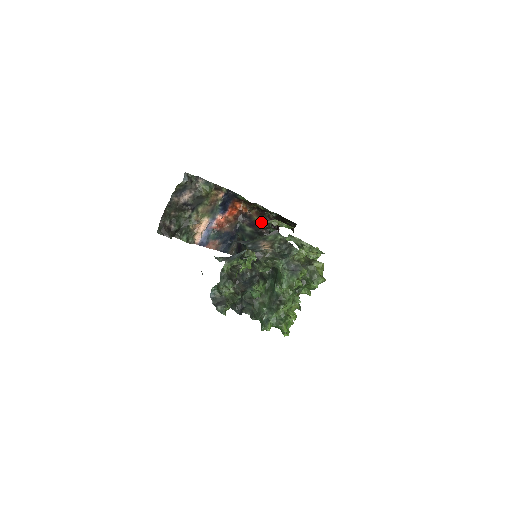
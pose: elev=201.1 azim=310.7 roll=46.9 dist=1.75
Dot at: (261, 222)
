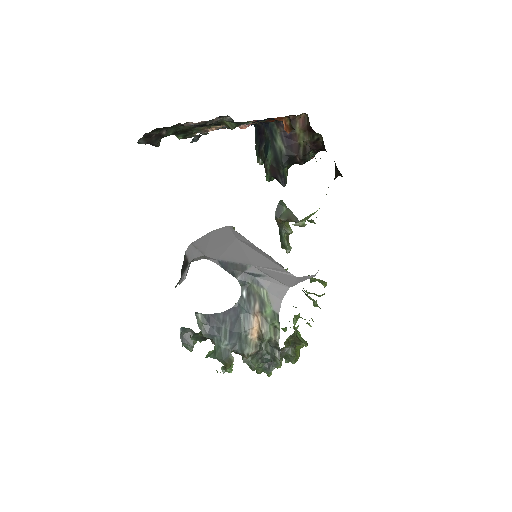
Dot at: (302, 143)
